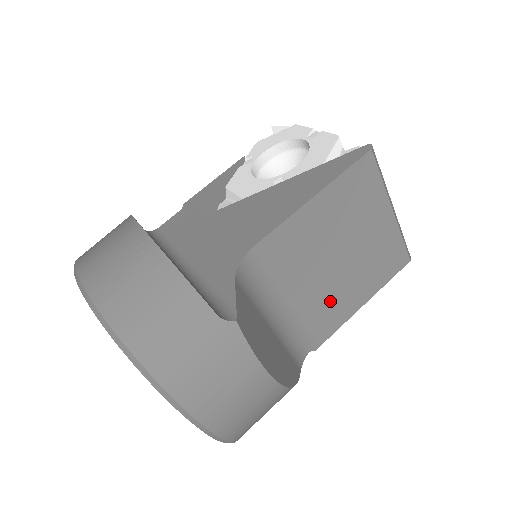
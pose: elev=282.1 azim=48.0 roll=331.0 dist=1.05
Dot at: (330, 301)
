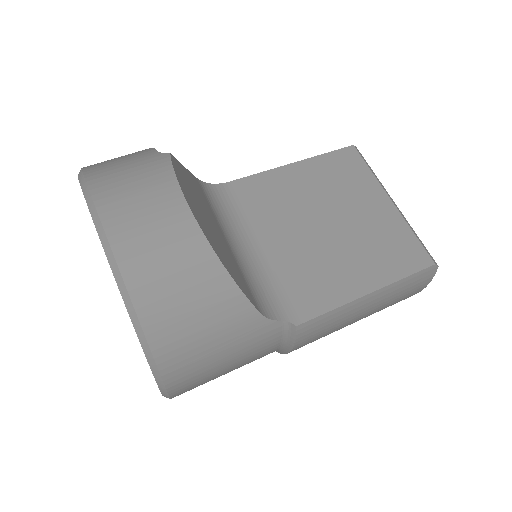
Dot at: (316, 268)
